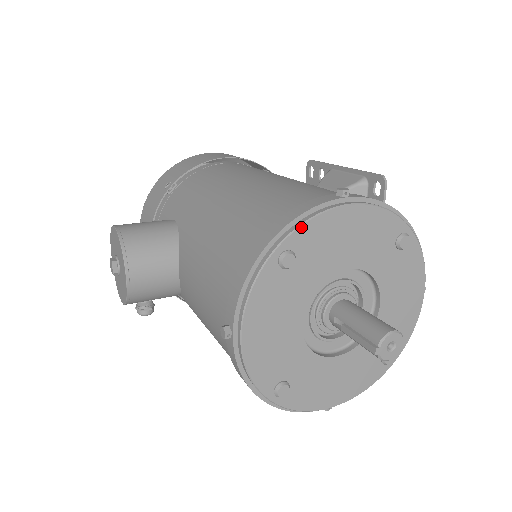
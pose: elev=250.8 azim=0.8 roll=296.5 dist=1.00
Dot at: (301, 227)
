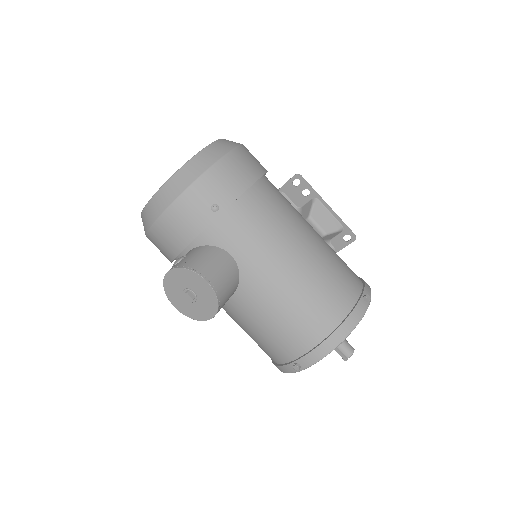
Dot at: occluded
